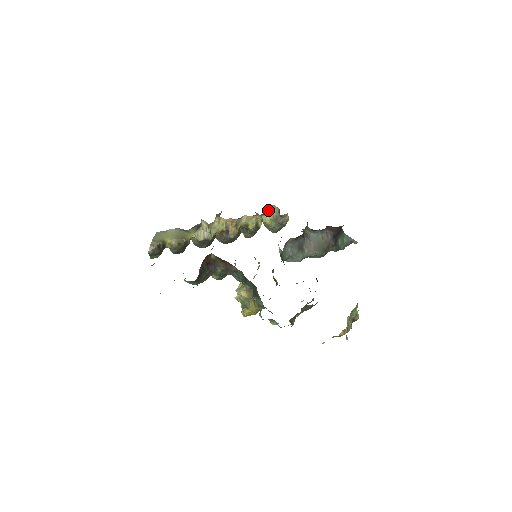
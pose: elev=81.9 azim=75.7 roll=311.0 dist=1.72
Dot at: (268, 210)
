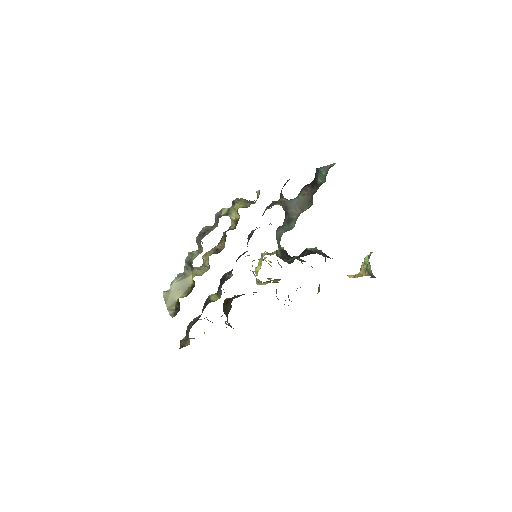
Dot at: (236, 199)
